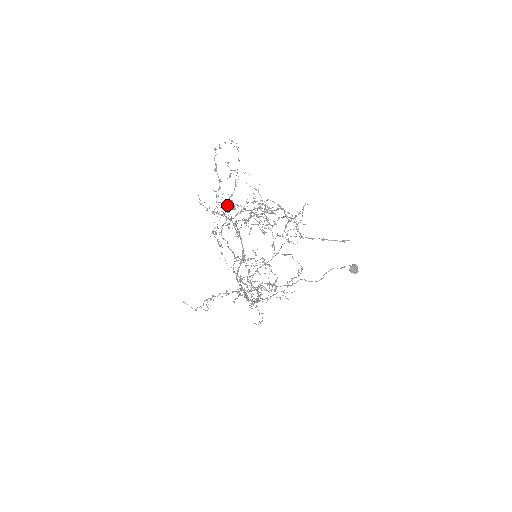
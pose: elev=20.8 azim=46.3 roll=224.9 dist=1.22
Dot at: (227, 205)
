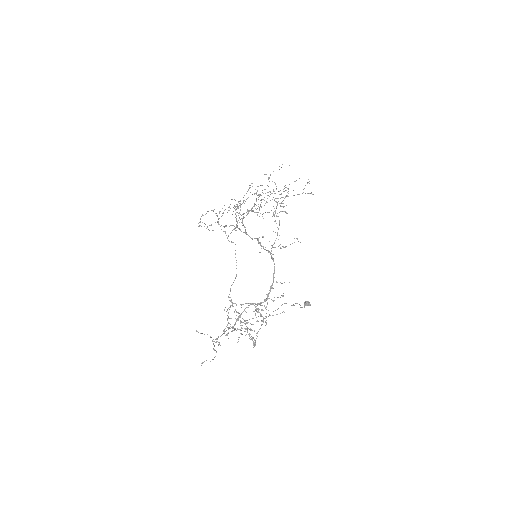
Dot at: (237, 205)
